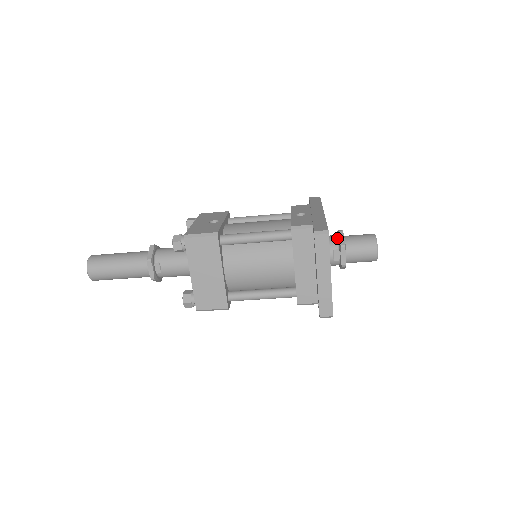
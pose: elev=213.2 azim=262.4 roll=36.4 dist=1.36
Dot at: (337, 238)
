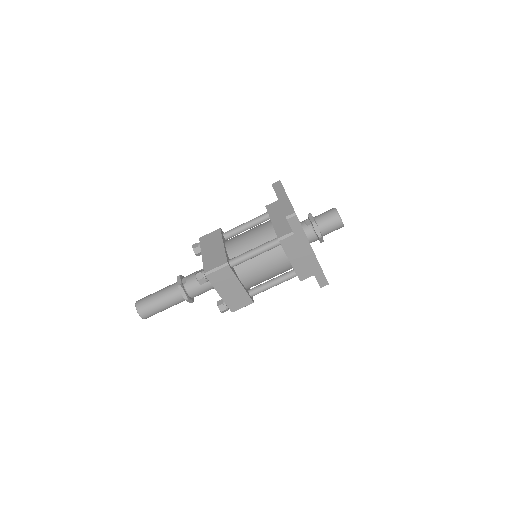
Dot at: occluded
